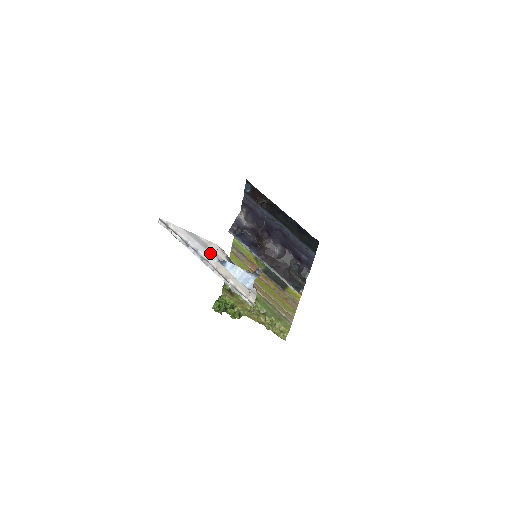
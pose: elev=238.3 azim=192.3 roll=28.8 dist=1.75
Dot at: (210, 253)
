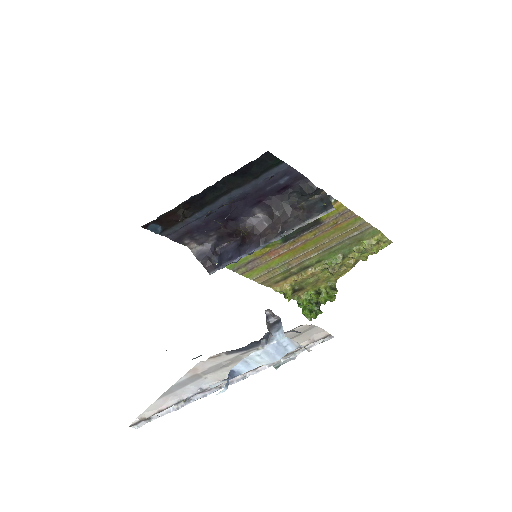
Dot at: (212, 373)
